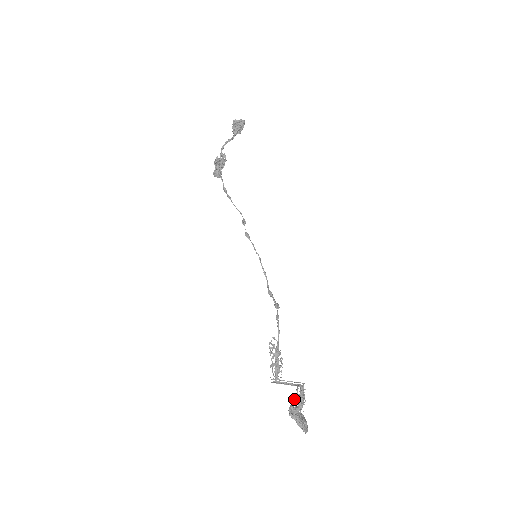
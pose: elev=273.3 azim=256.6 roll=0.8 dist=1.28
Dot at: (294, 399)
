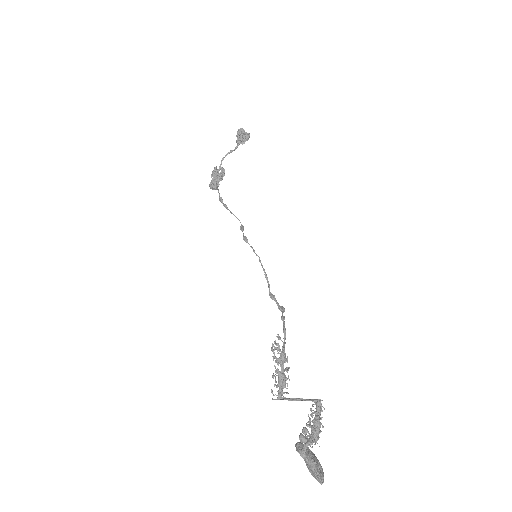
Dot at: (305, 427)
